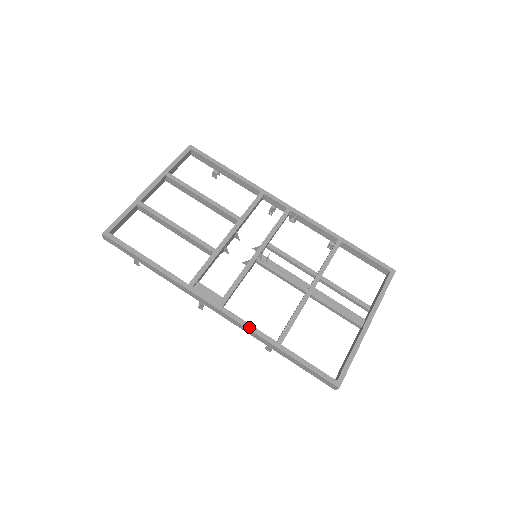
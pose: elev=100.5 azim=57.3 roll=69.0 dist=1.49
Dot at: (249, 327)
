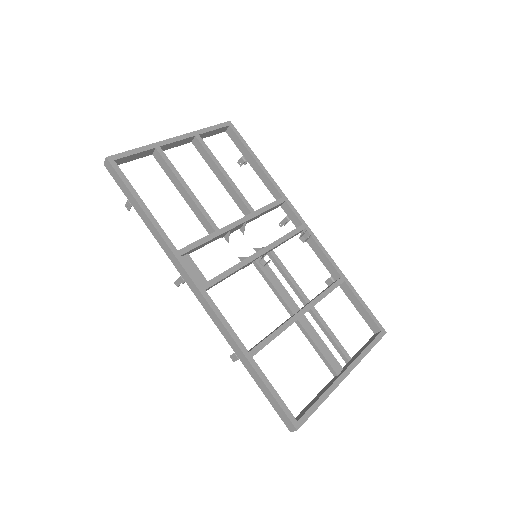
Dot at: (225, 324)
